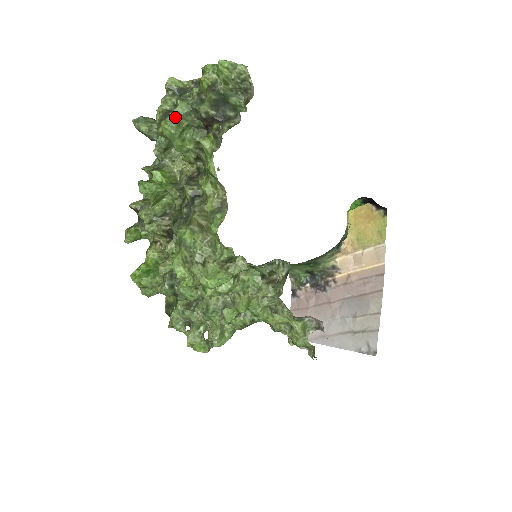
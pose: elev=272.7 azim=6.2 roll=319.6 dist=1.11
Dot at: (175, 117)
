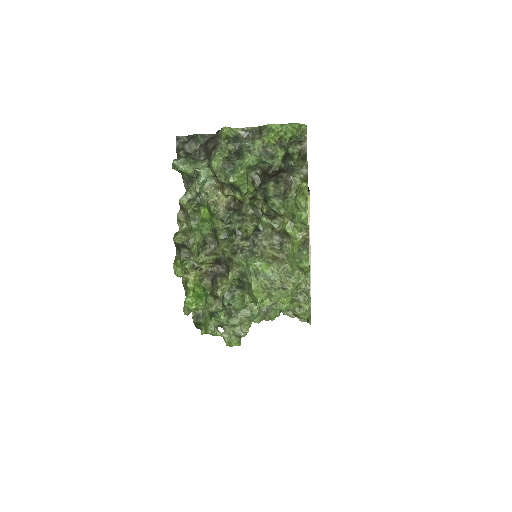
Dot at: (246, 169)
